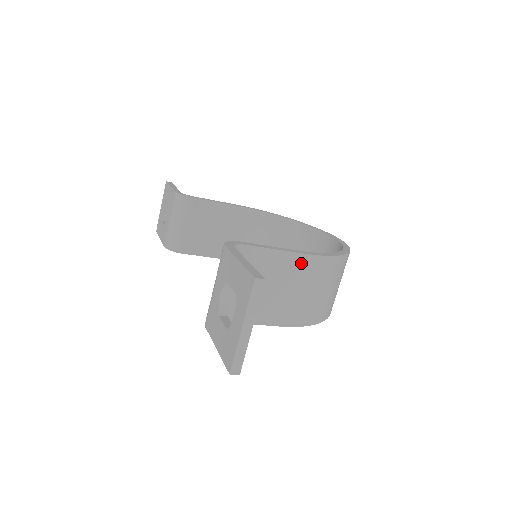
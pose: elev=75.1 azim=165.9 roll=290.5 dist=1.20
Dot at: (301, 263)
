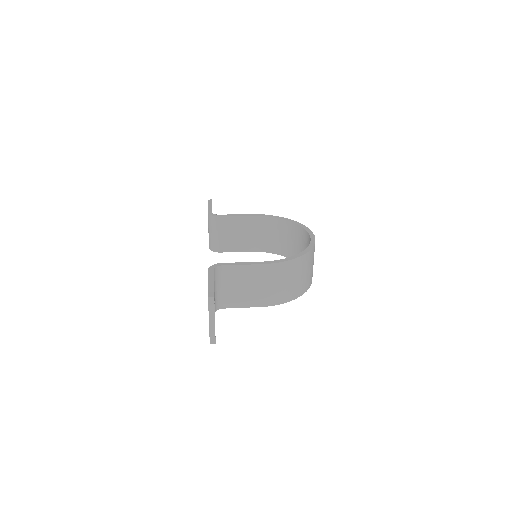
Dot at: (263, 270)
